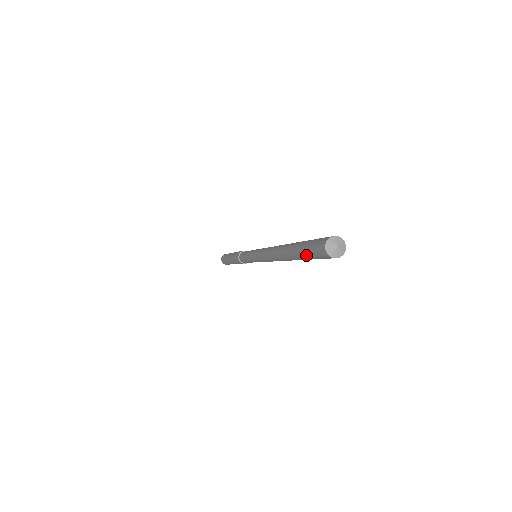
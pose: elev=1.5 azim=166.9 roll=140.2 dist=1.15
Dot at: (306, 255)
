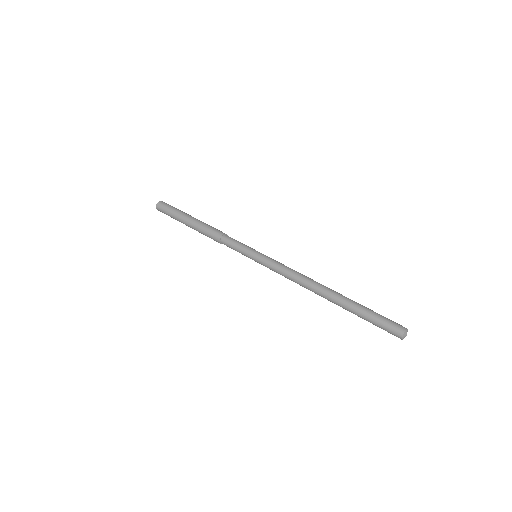
Dot at: (372, 323)
